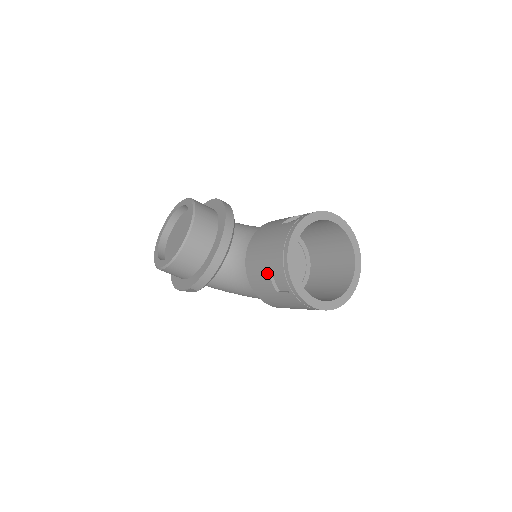
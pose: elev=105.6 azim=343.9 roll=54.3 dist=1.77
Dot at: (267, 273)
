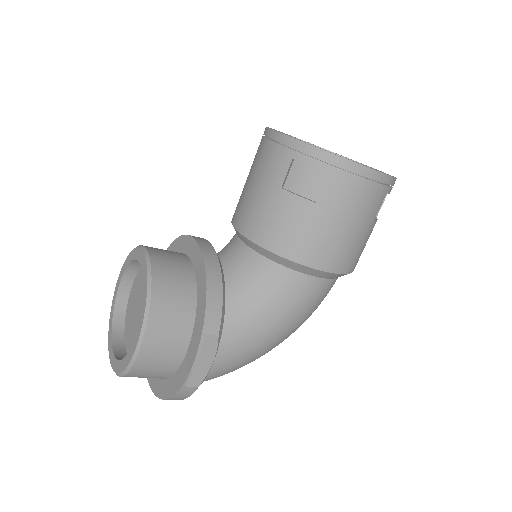
Dot at: (283, 194)
